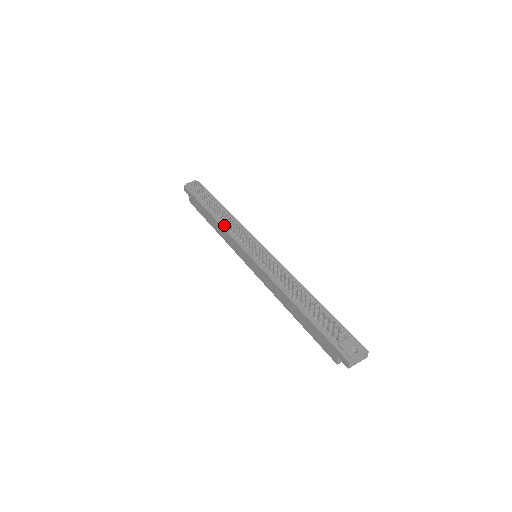
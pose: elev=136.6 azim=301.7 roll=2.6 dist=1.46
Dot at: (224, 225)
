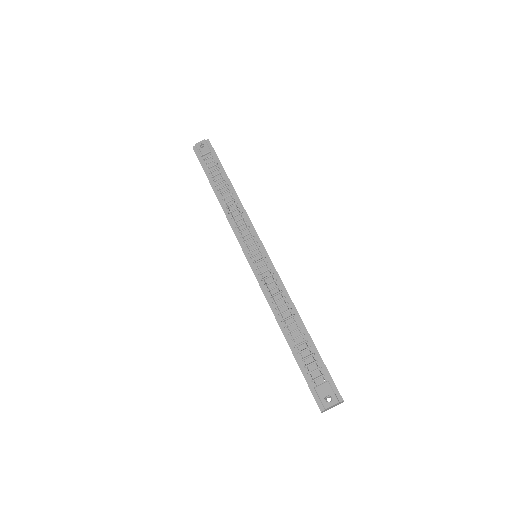
Dot at: (227, 212)
